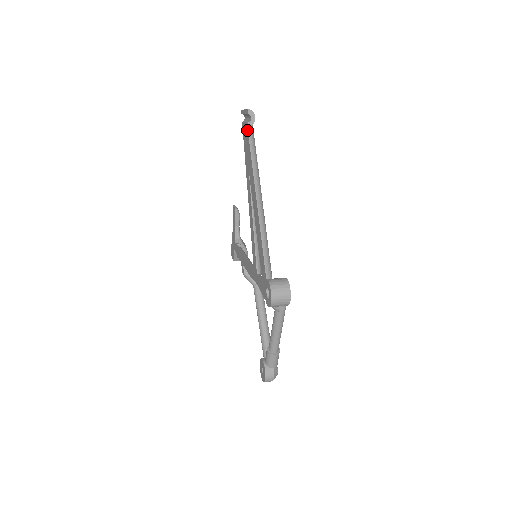
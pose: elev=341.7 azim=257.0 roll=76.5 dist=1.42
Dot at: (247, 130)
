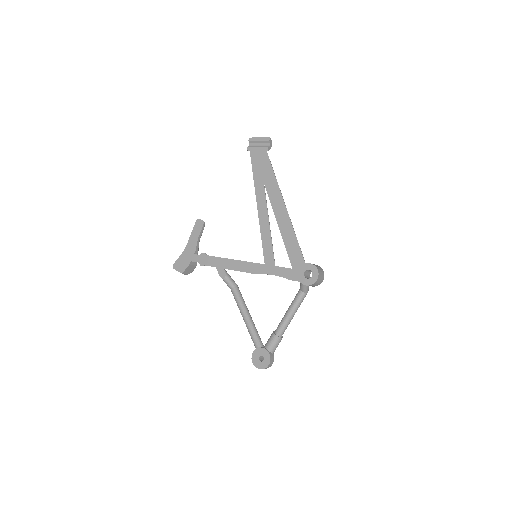
Dot at: (266, 152)
